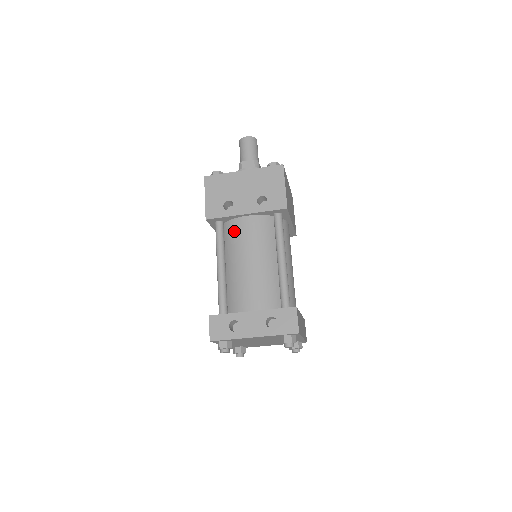
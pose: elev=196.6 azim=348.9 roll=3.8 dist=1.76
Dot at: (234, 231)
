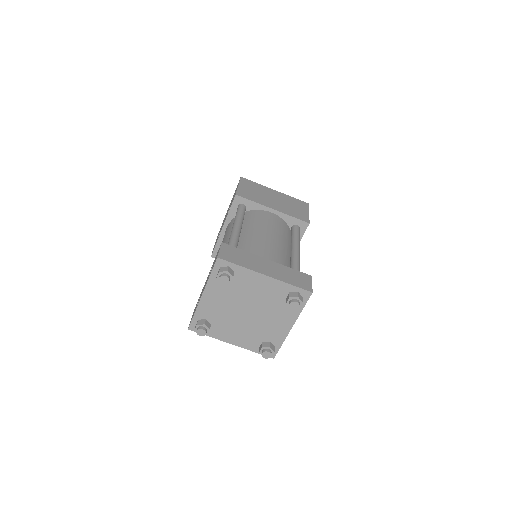
Dot at: occluded
